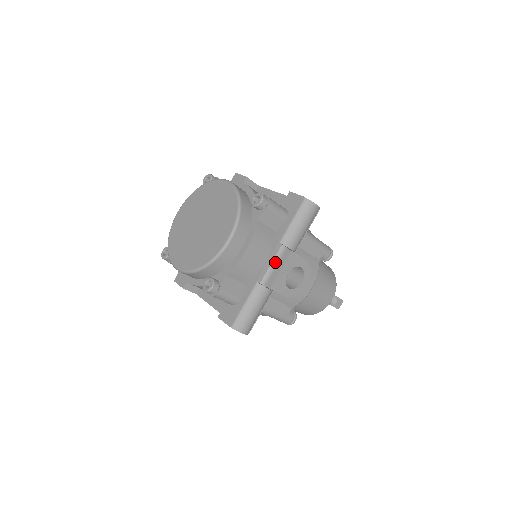
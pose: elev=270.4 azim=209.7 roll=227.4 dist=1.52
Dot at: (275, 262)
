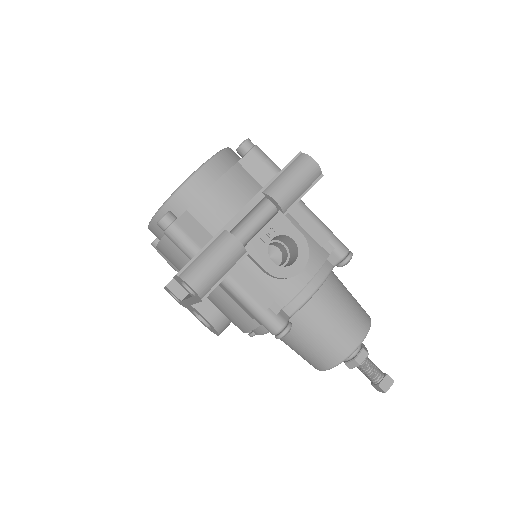
Dot at: (260, 227)
